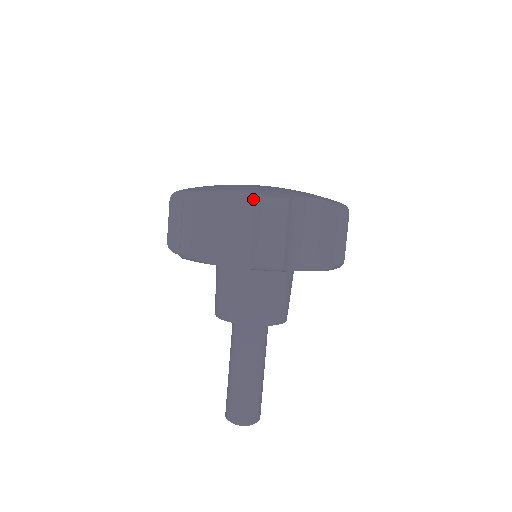
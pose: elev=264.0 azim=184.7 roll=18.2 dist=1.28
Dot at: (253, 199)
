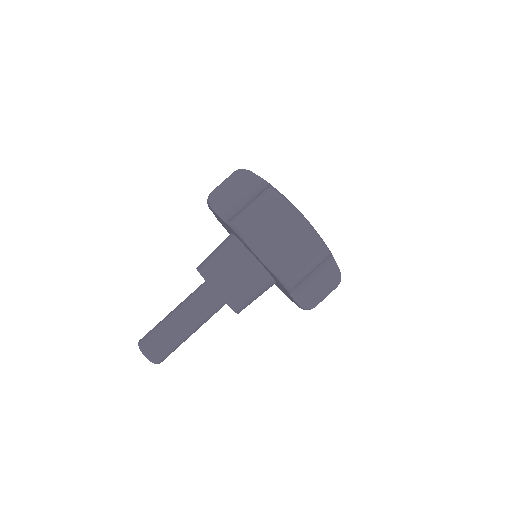
Dot at: (312, 234)
